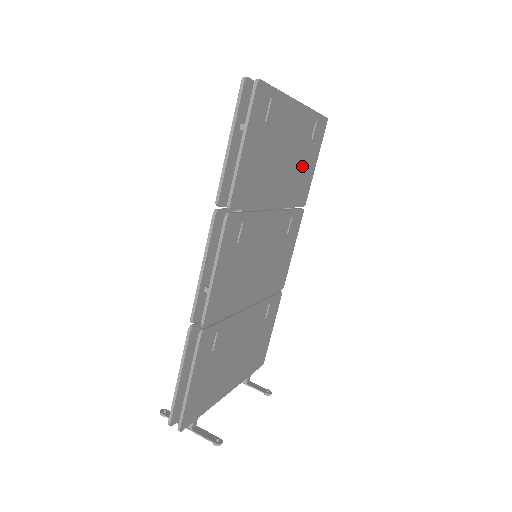
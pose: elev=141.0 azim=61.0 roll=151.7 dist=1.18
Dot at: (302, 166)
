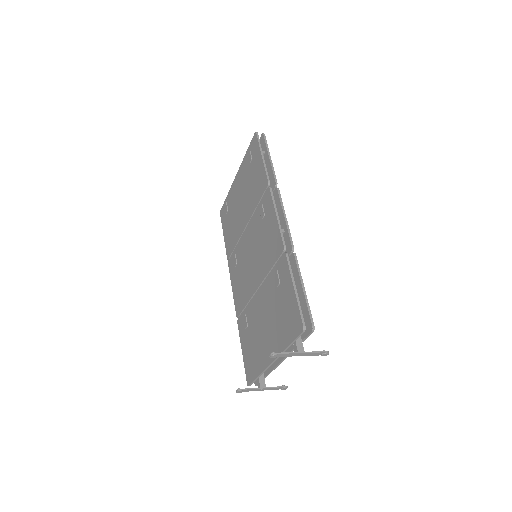
Dot at: occluded
